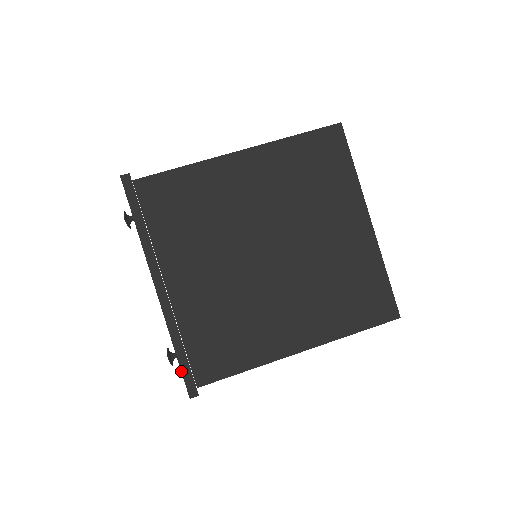
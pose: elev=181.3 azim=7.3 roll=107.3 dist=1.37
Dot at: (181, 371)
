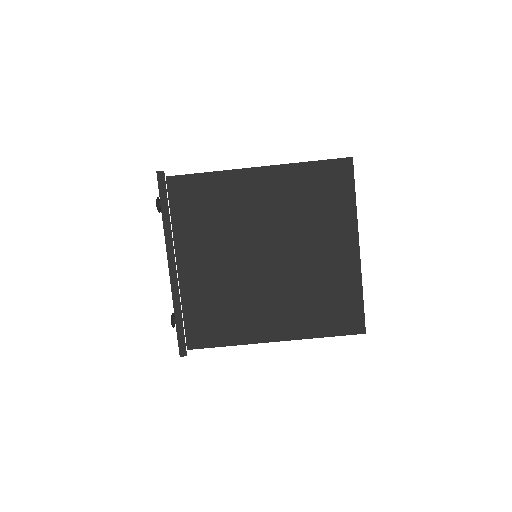
Dot at: (177, 334)
